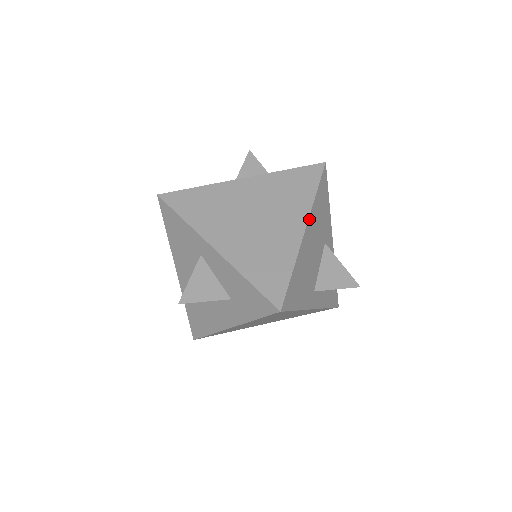
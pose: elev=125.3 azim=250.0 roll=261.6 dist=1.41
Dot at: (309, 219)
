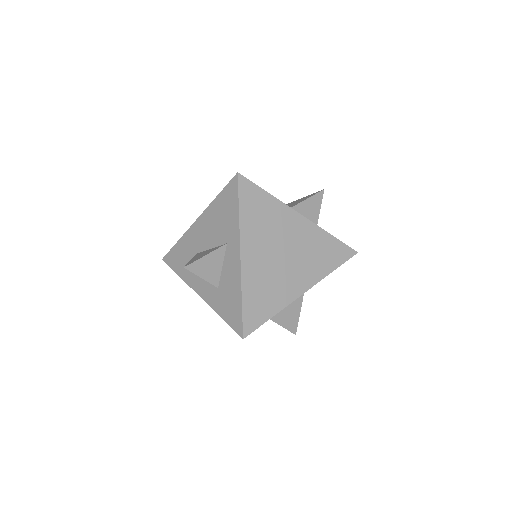
Dot at: (312, 286)
